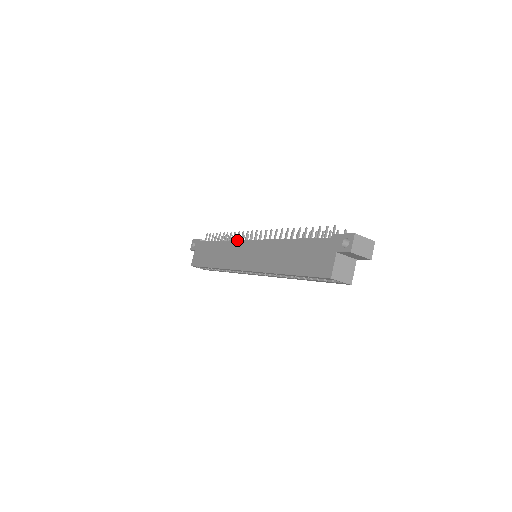
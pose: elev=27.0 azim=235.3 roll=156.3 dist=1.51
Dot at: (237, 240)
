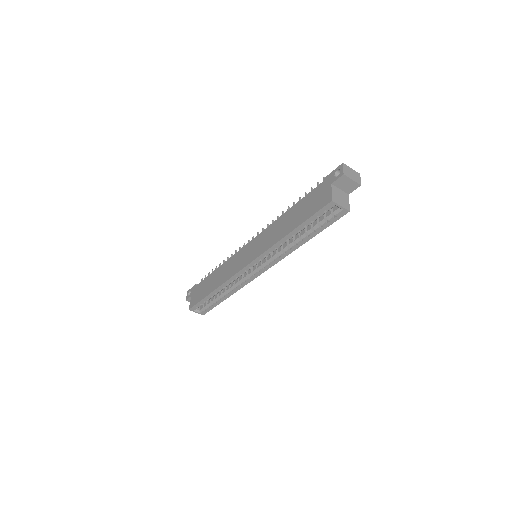
Dot at: (236, 253)
